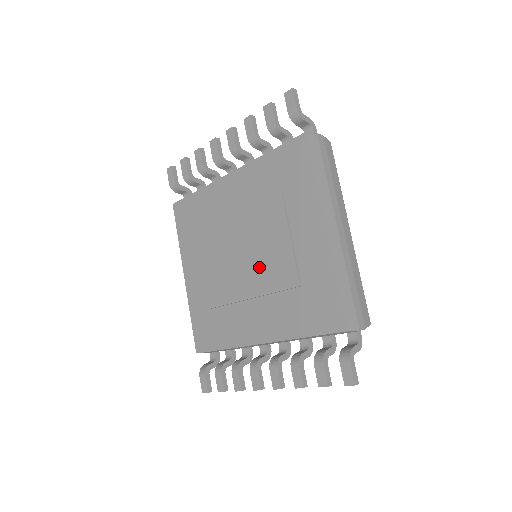
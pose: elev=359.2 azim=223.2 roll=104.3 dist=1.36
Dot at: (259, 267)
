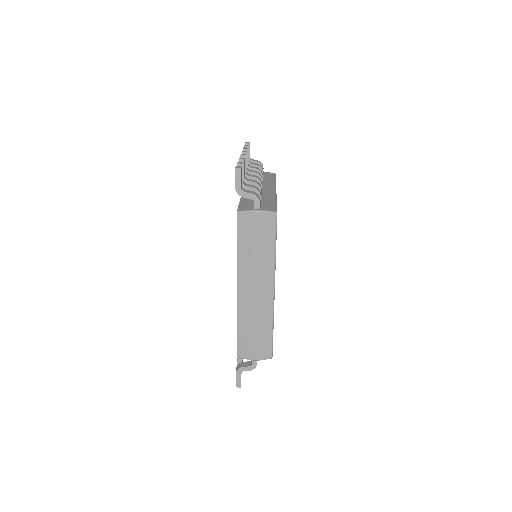
Dot at: occluded
